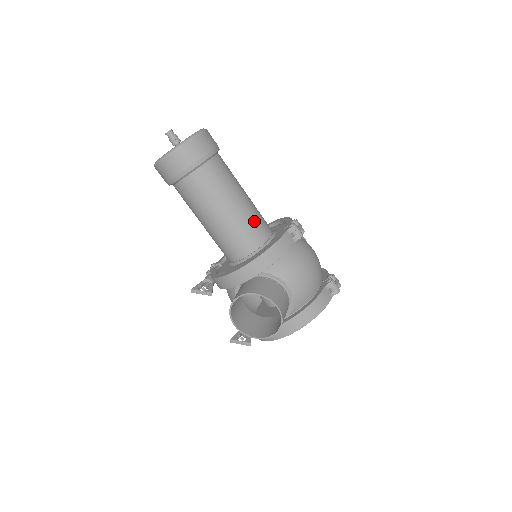
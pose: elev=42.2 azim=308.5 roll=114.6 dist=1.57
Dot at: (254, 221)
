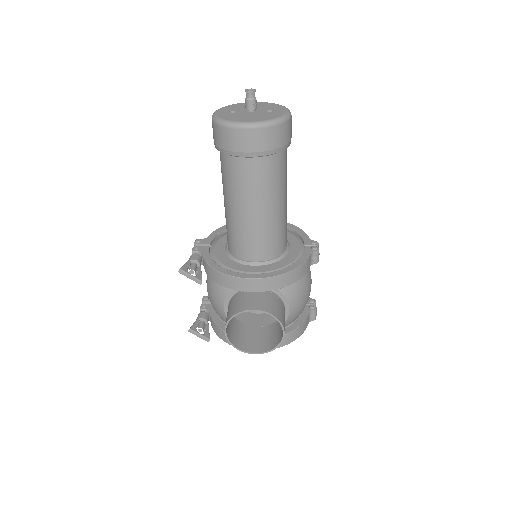
Dot at: (284, 229)
